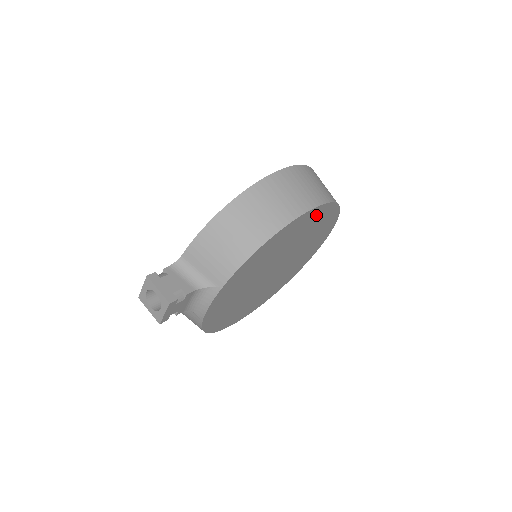
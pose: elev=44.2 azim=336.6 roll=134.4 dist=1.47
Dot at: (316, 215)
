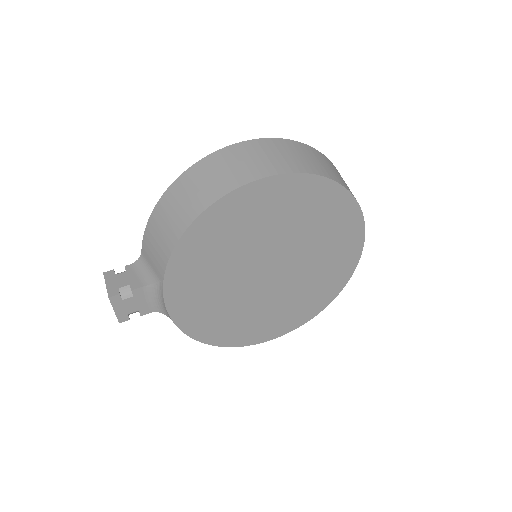
Dot at: (280, 191)
